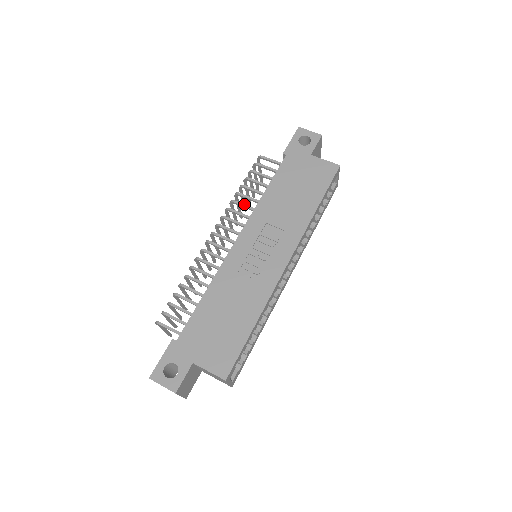
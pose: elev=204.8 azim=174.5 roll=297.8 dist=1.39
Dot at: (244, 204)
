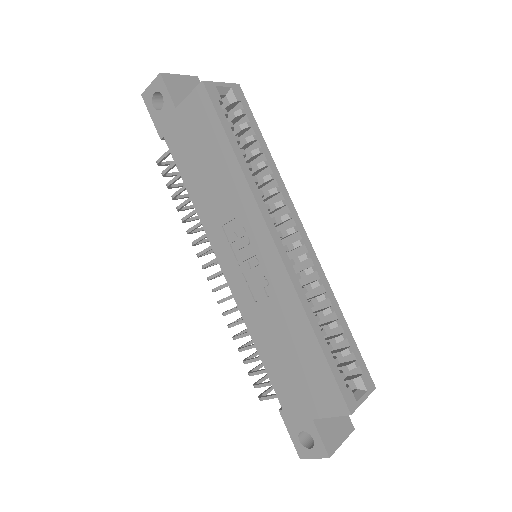
Dot at: (195, 225)
